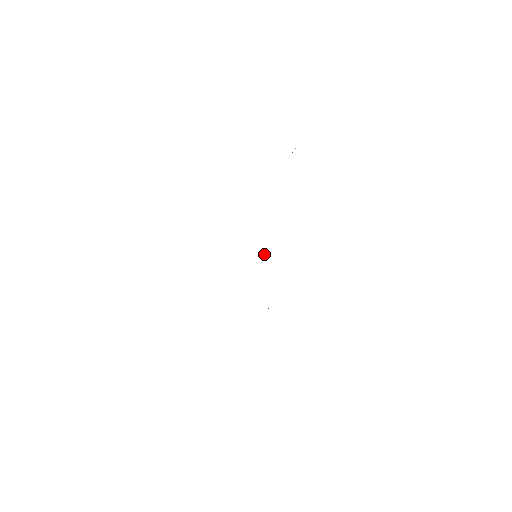
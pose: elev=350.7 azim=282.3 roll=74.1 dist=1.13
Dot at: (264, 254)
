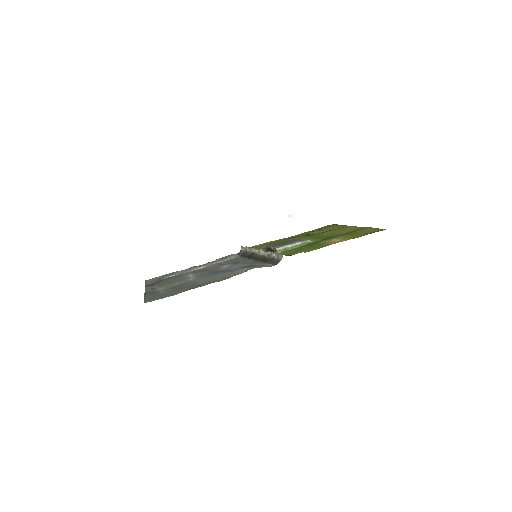
Dot at: (259, 250)
